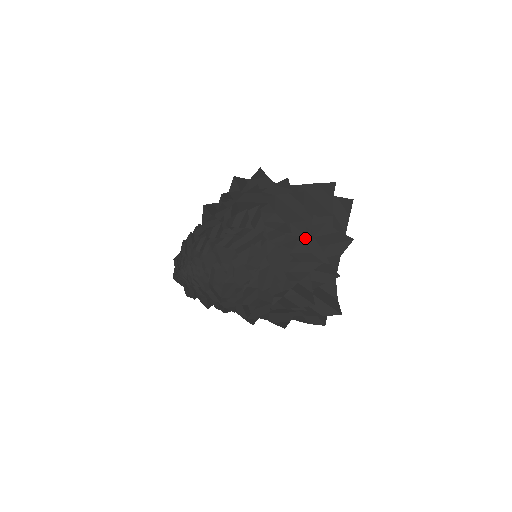
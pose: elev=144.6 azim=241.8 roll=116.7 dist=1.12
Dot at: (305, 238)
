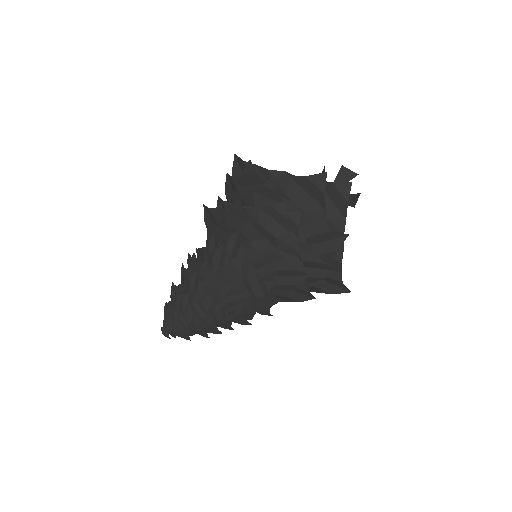
Dot at: (292, 249)
